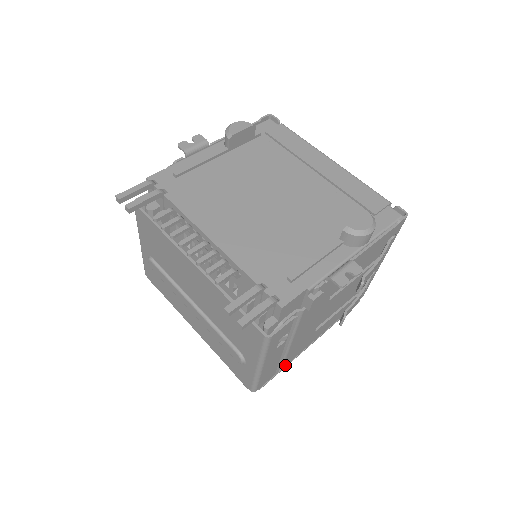
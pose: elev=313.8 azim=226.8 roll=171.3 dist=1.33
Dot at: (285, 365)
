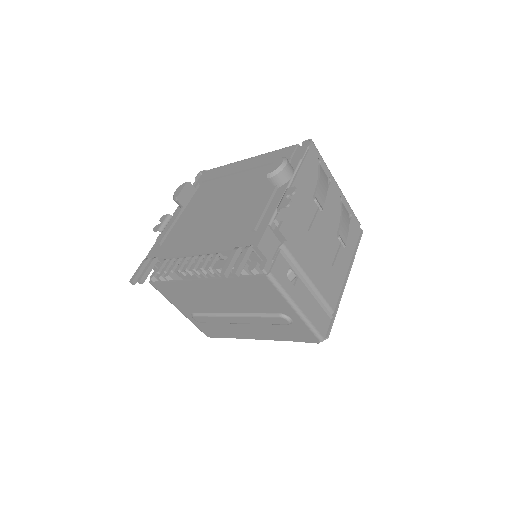
Dot at: (334, 308)
